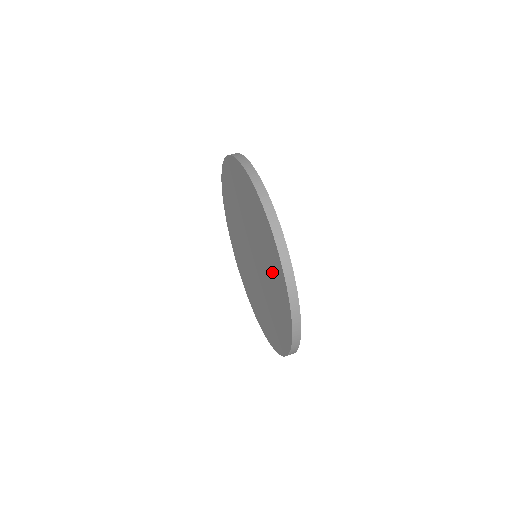
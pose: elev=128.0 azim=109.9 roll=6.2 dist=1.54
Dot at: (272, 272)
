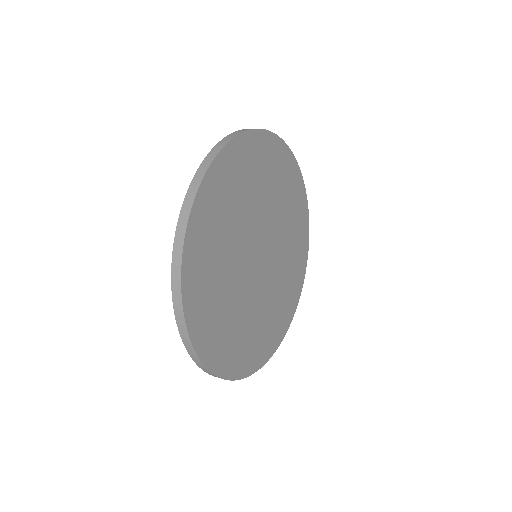
Dot at: occluded
